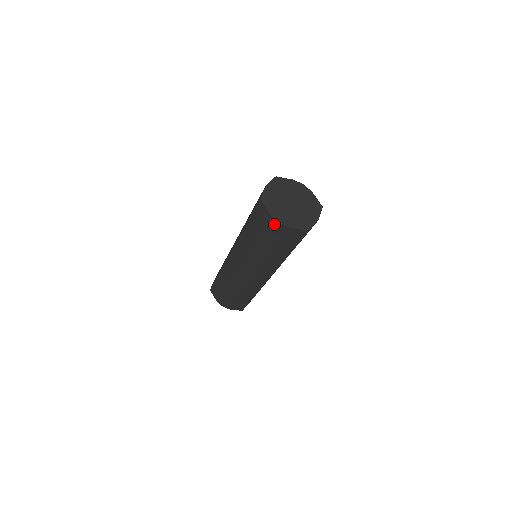
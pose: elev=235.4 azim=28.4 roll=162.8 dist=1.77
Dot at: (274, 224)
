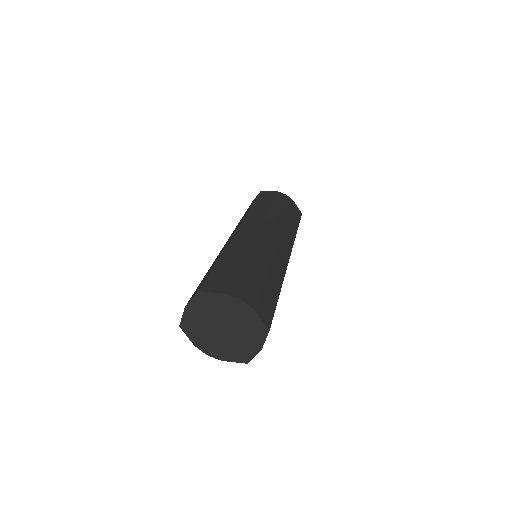
Dot at: occluded
